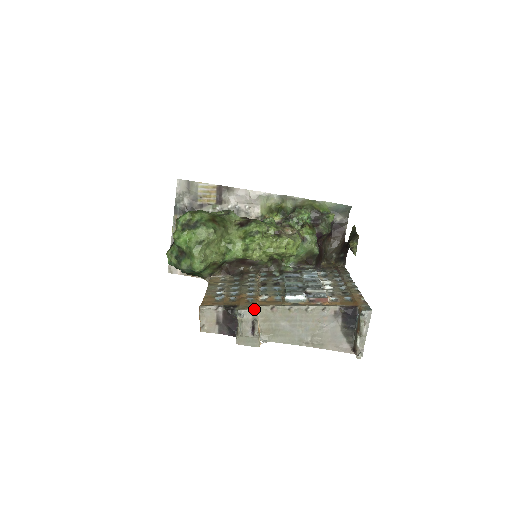
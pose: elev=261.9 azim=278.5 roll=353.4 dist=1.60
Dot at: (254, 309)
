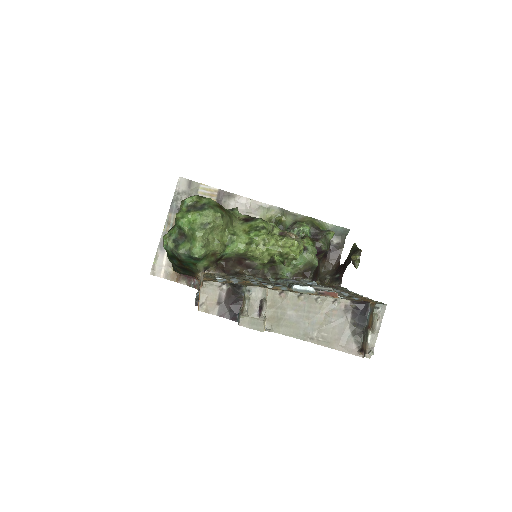
Dot at: (264, 287)
